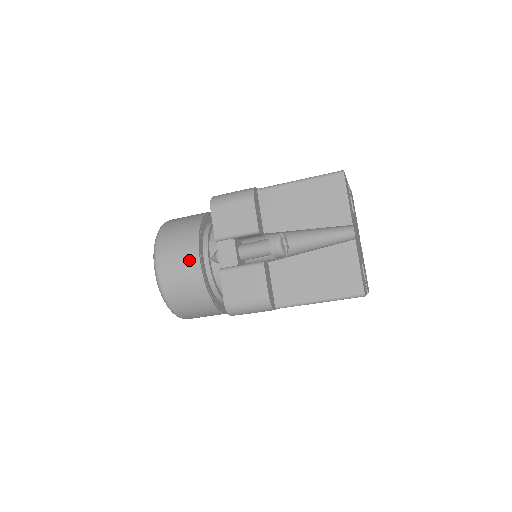
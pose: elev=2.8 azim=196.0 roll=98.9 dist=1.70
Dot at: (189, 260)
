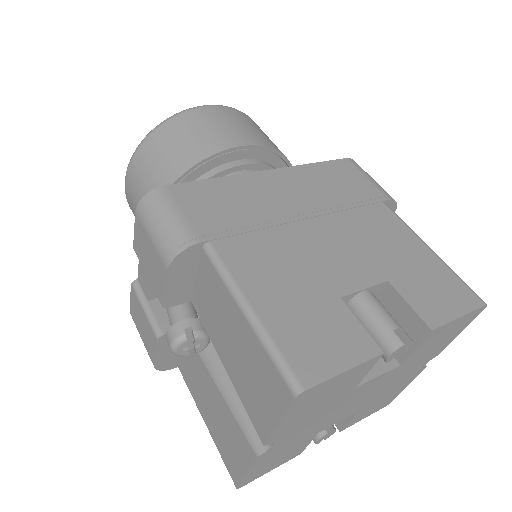
Dot at: occluded
